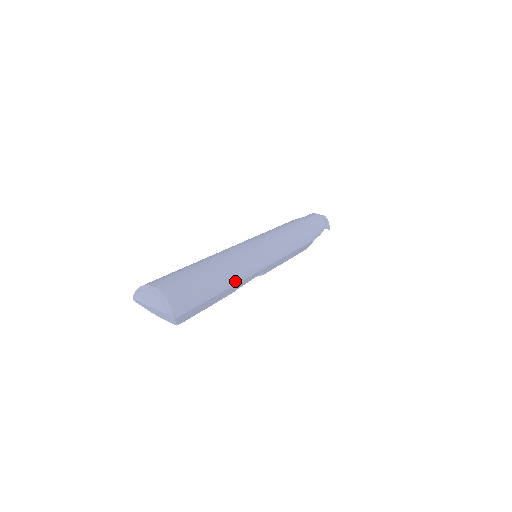
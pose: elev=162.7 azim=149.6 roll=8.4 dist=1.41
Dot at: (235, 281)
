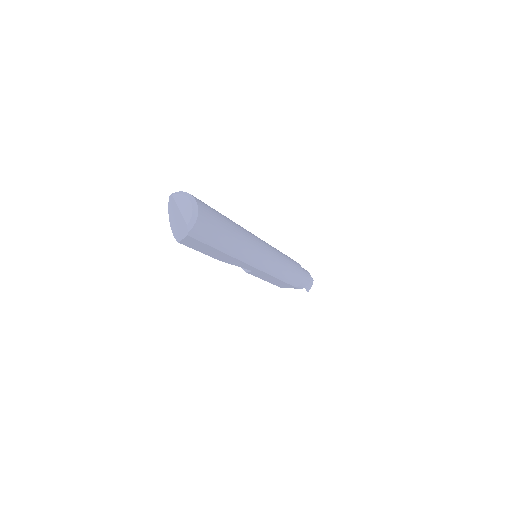
Dot at: (237, 255)
